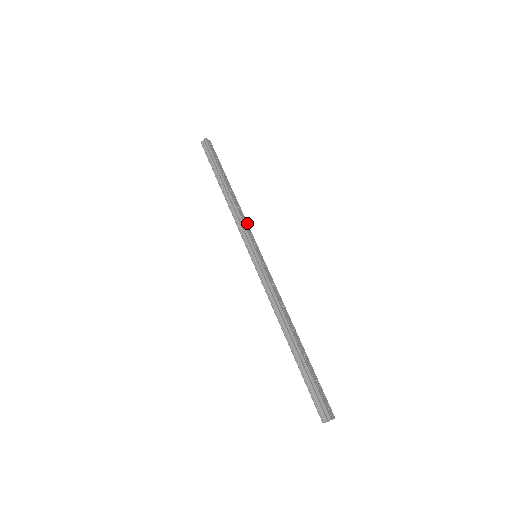
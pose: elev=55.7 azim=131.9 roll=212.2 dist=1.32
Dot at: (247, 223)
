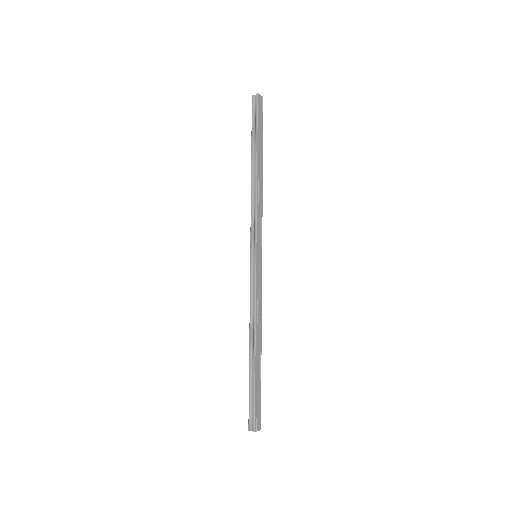
Dot at: (262, 216)
